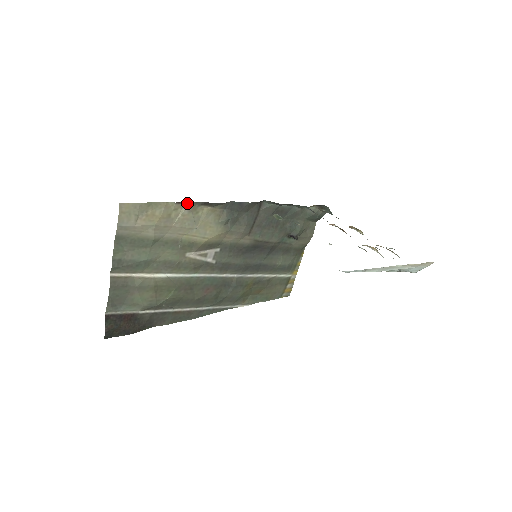
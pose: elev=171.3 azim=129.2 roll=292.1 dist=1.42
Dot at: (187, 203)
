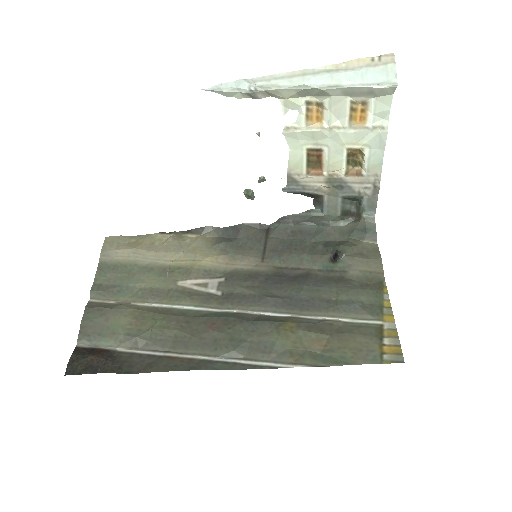
Dot at: (172, 234)
